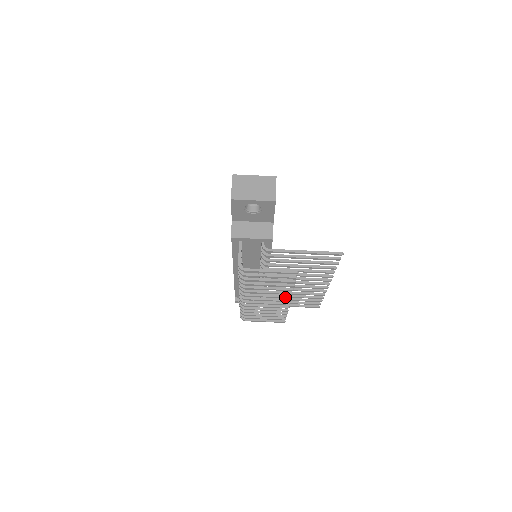
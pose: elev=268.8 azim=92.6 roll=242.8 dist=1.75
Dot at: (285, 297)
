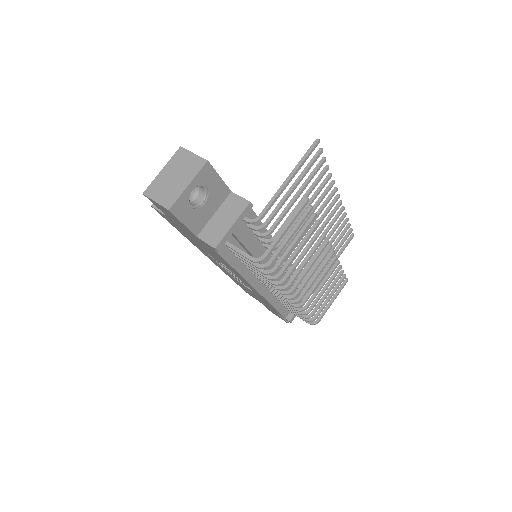
Dot at: (324, 247)
